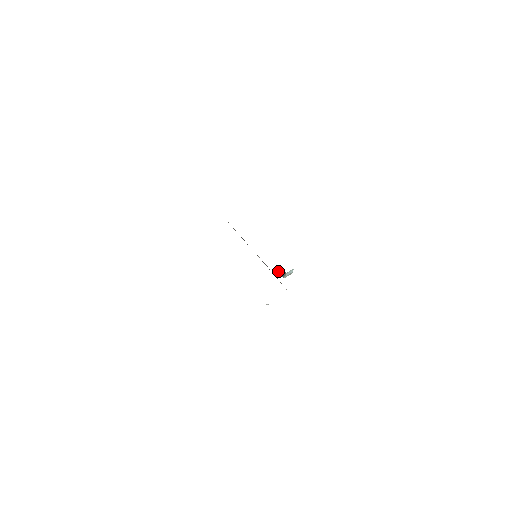
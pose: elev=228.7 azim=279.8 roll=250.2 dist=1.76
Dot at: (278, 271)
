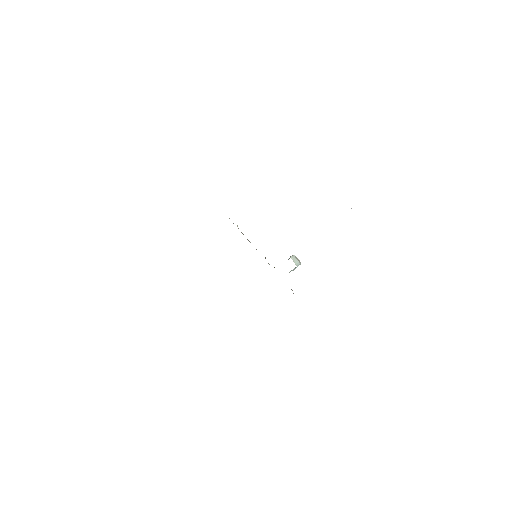
Dot at: occluded
